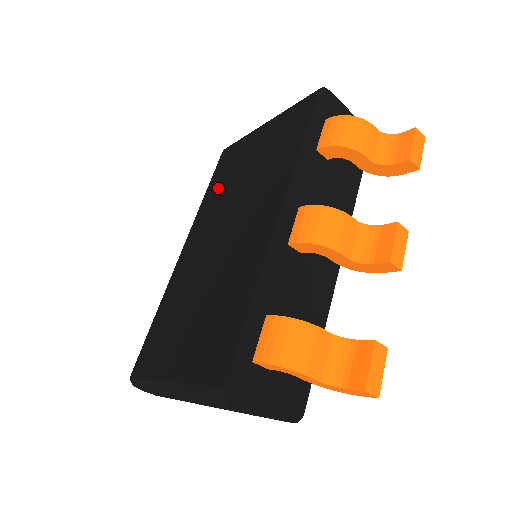
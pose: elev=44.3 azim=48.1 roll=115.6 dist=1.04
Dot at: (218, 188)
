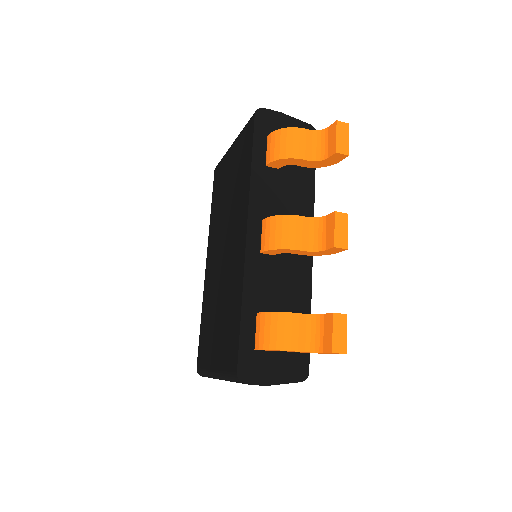
Dot at: (216, 207)
